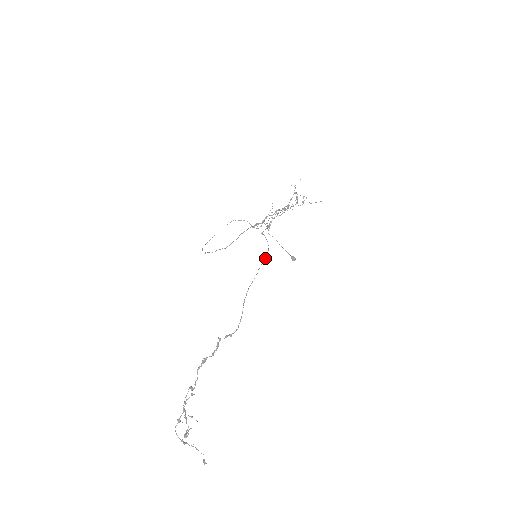
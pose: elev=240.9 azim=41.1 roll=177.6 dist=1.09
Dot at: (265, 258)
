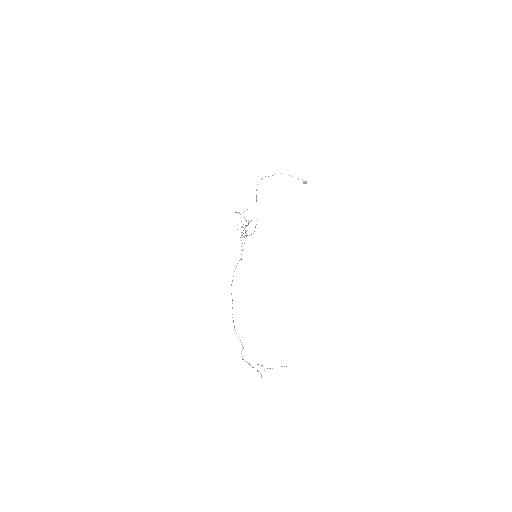
Dot at: occluded
